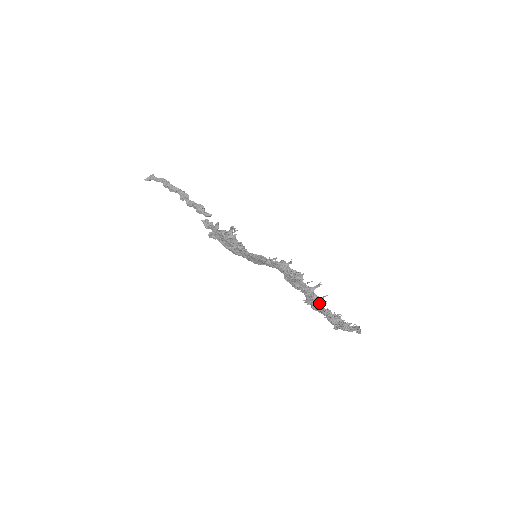
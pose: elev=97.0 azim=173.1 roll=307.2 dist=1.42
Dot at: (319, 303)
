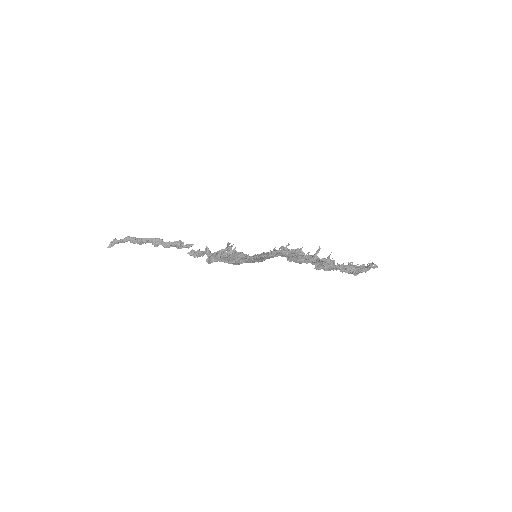
Dot at: (330, 263)
